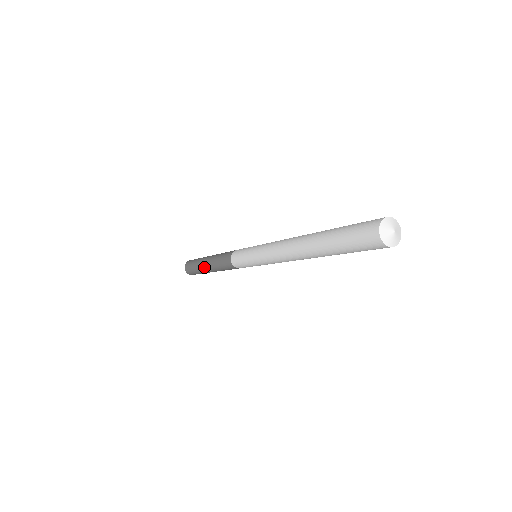
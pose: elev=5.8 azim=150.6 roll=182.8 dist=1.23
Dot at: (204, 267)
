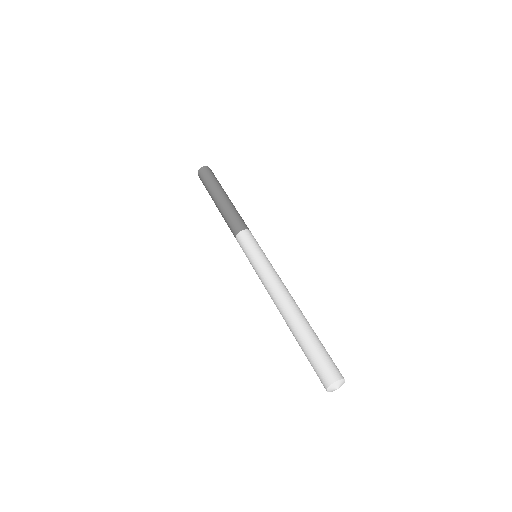
Dot at: (214, 199)
